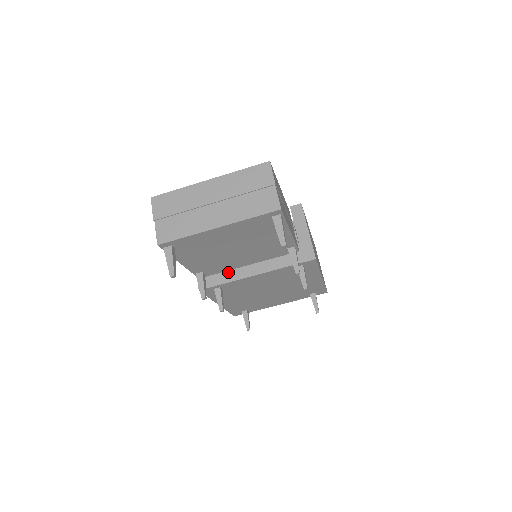
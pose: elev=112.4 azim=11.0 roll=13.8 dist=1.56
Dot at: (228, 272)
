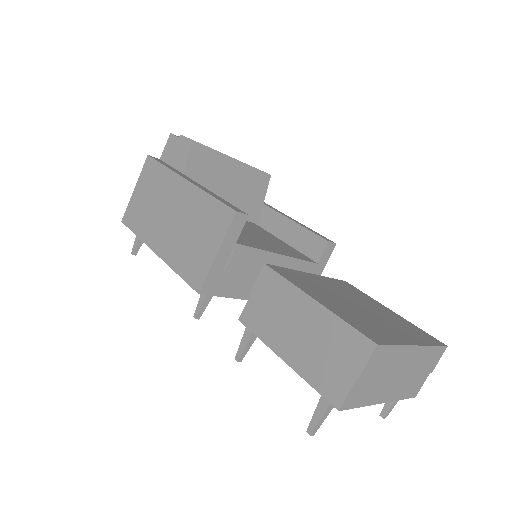
Dot at: (239, 286)
